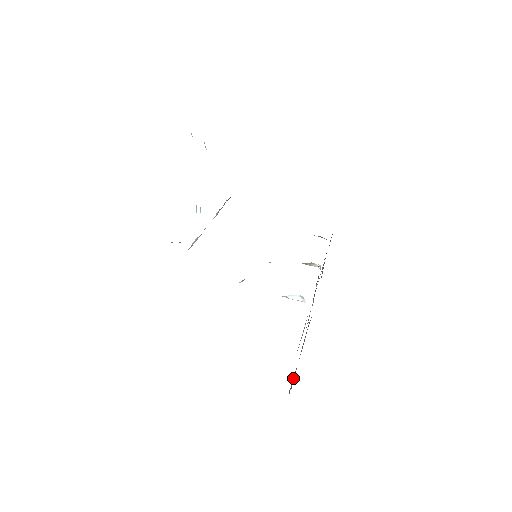
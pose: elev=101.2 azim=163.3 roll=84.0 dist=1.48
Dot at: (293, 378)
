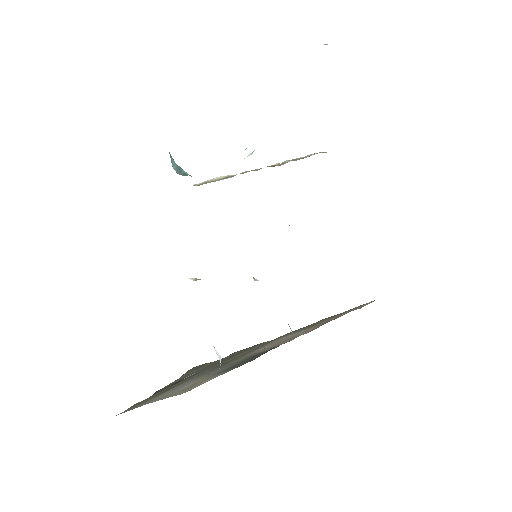
Dot at: (175, 383)
